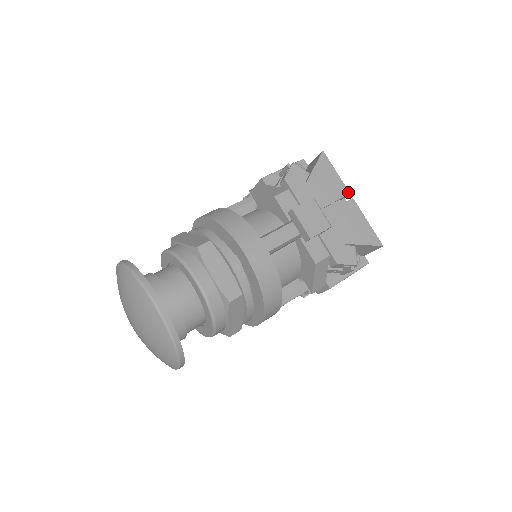
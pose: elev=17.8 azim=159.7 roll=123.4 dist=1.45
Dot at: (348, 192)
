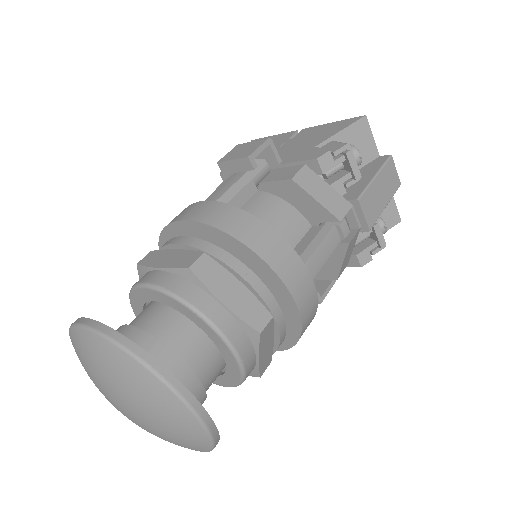
Dot at: (294, 131)
